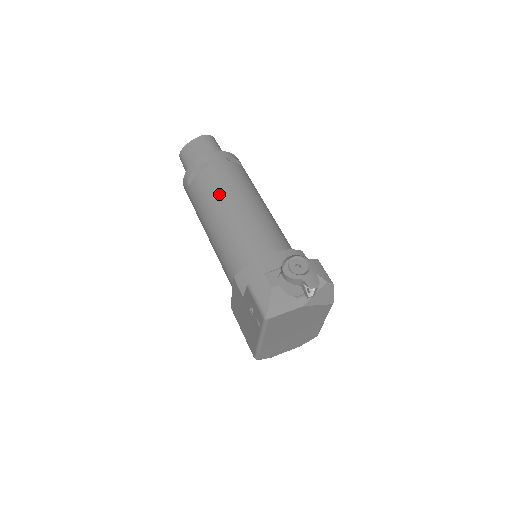
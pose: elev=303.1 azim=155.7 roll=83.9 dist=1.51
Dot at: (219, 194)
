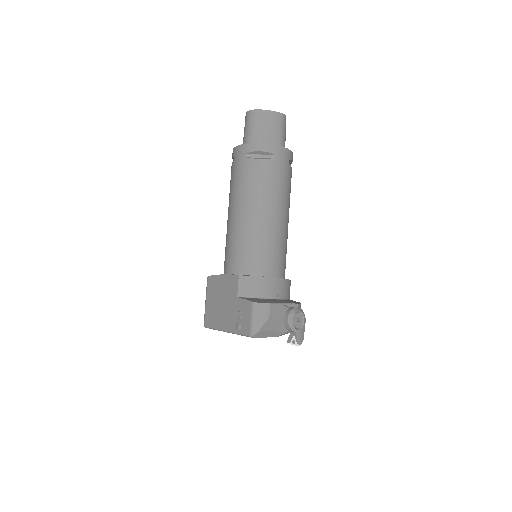
Dot at: (268, 196)
